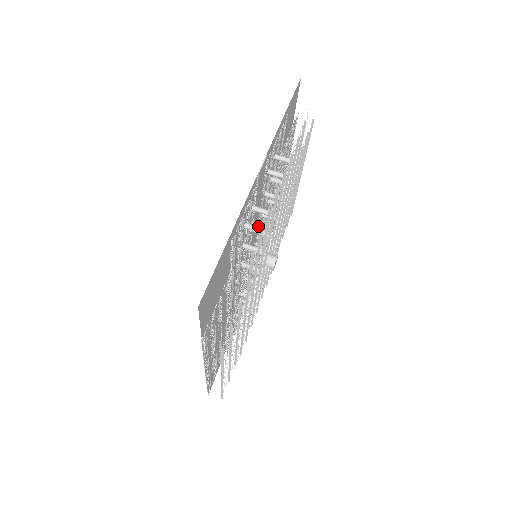
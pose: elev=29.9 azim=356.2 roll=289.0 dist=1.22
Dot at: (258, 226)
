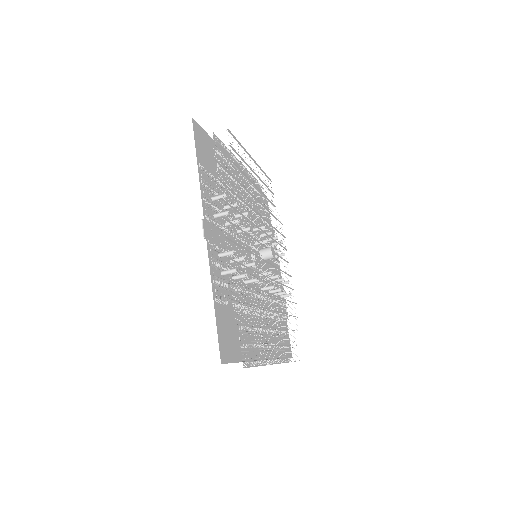
Dot at: (240, 240)
